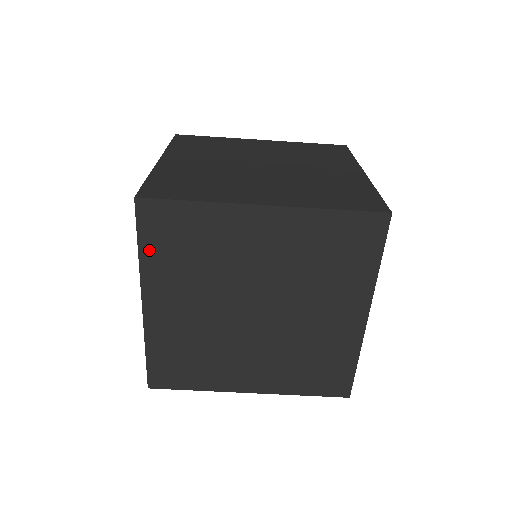
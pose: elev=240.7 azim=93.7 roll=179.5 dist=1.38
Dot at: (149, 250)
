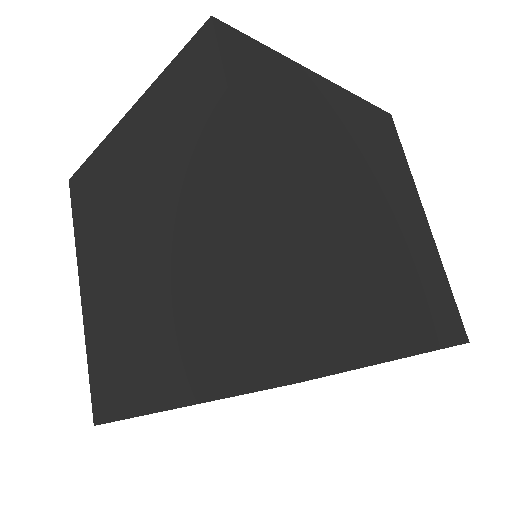
Dot at: occluded
